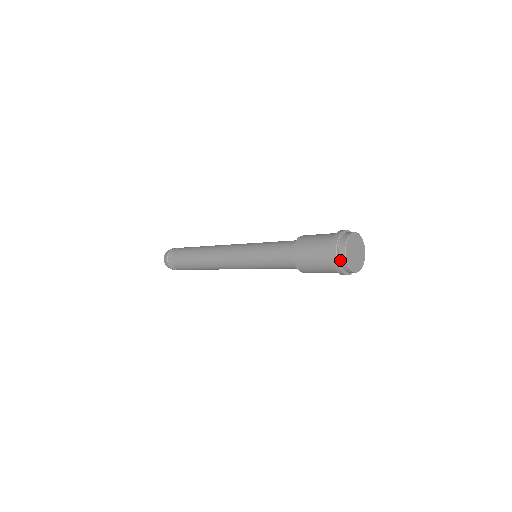
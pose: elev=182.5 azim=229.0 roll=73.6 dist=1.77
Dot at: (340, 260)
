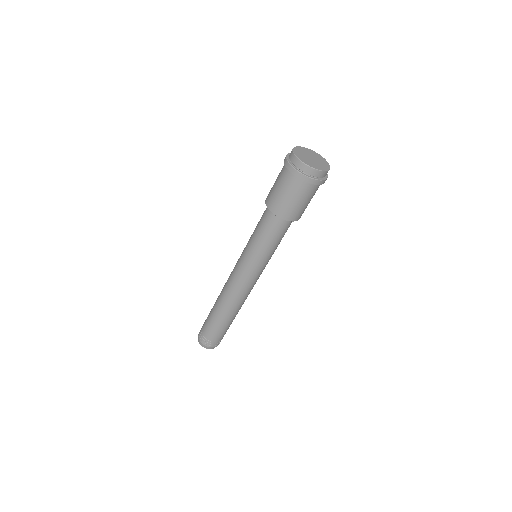
Dot at: (305, 172)
